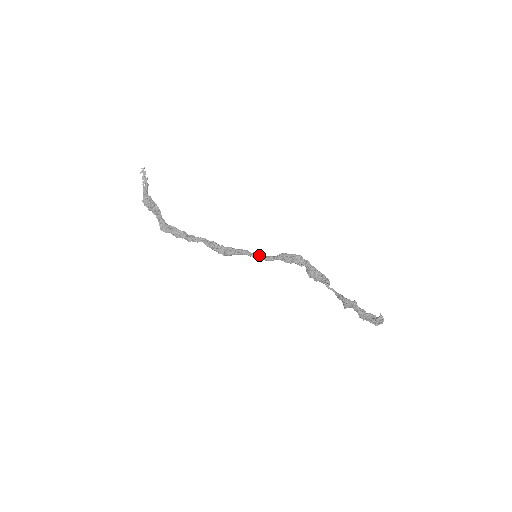
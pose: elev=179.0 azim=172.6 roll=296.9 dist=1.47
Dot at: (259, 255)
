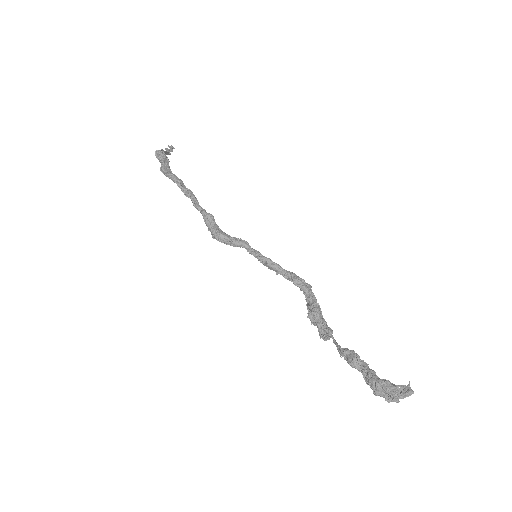
Dot at: occluded
